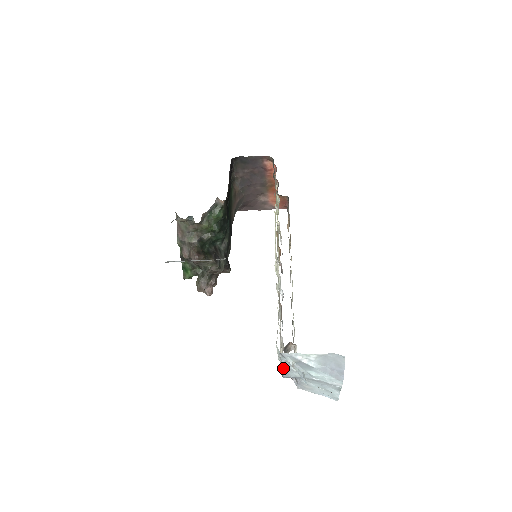
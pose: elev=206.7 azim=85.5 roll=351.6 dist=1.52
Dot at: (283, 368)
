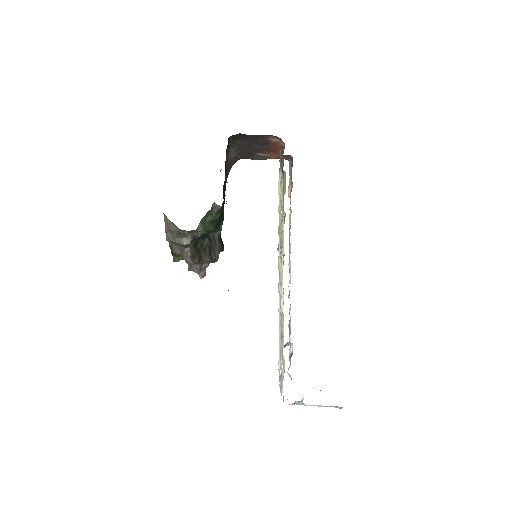
Dot at: occluded
